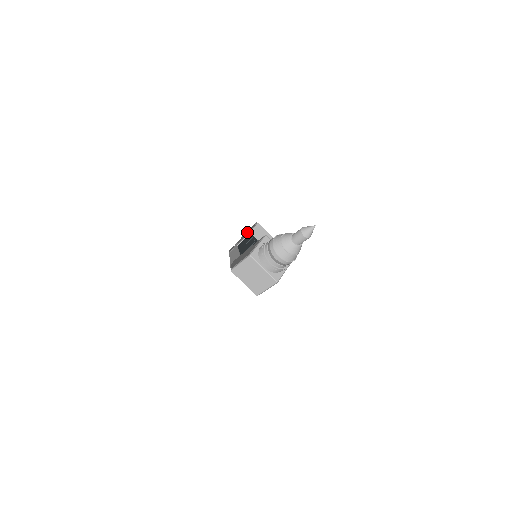
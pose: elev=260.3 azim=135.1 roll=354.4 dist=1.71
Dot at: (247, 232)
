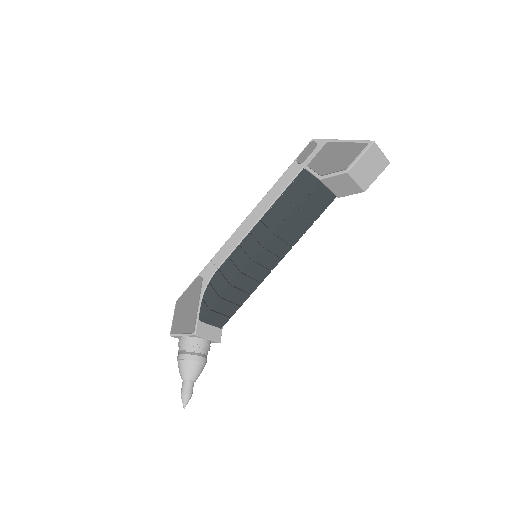
Dot at: (332, 161)
